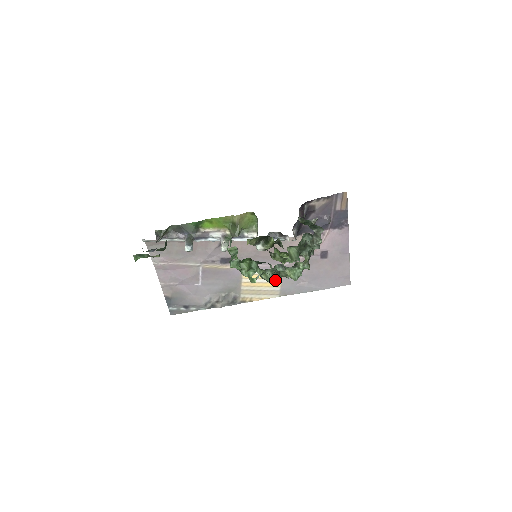
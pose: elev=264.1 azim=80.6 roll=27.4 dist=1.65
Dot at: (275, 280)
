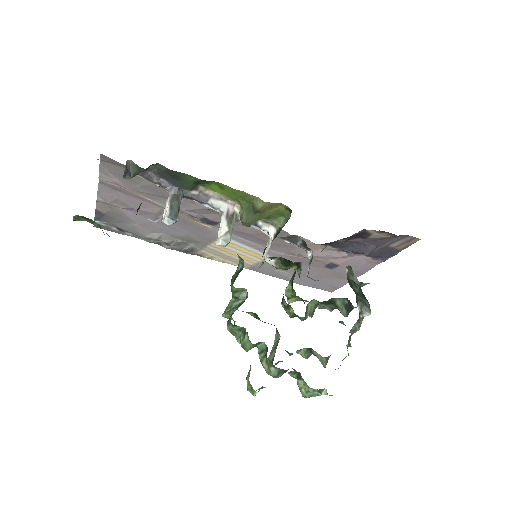
Dot at: occluded
